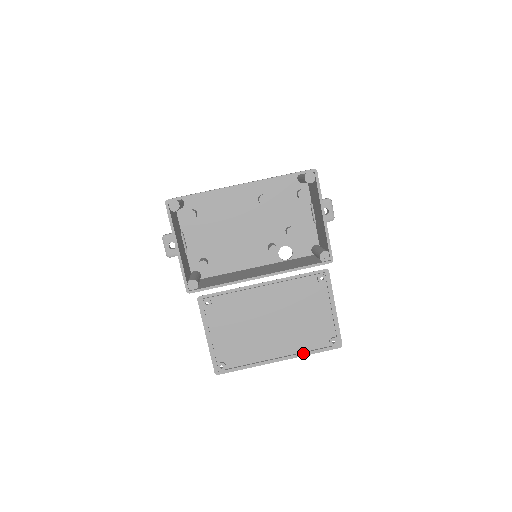
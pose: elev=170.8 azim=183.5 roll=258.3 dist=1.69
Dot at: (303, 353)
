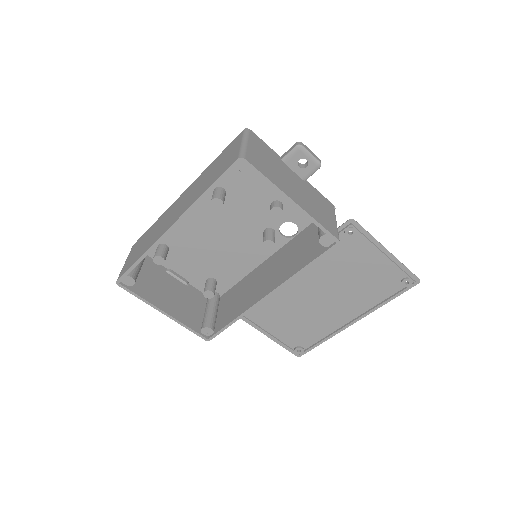
Dot at: (376, 307)
